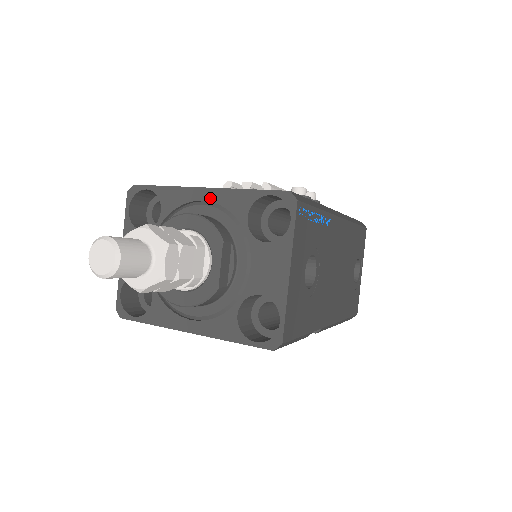
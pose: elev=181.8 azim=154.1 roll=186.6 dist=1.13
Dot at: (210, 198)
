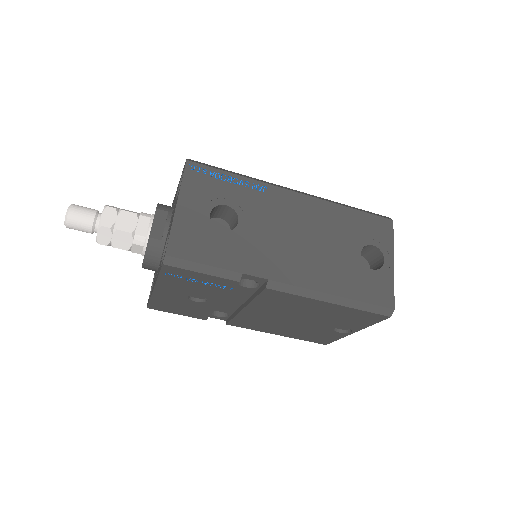
Dot at: (175, 198)
